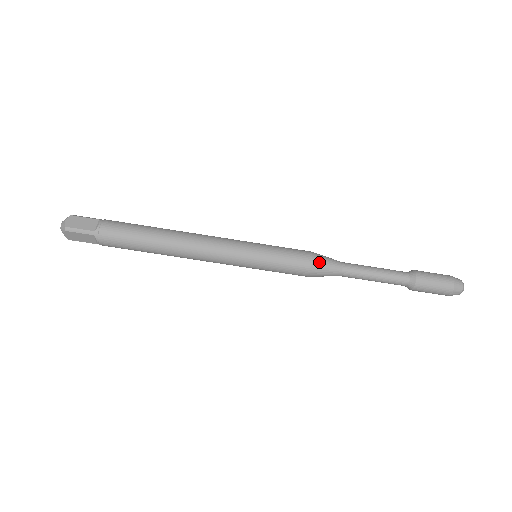
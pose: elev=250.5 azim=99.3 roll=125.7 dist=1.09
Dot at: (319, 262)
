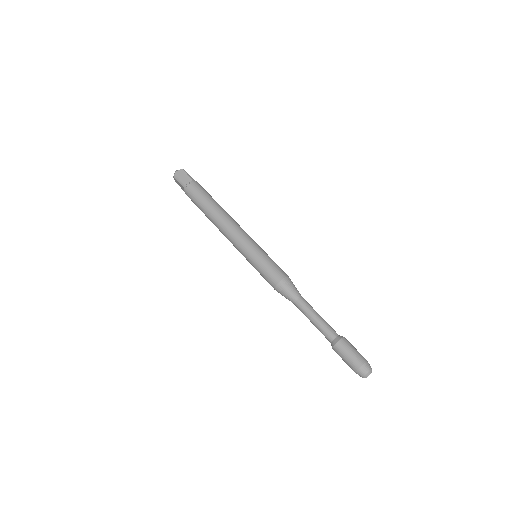
Dot at: occluded
